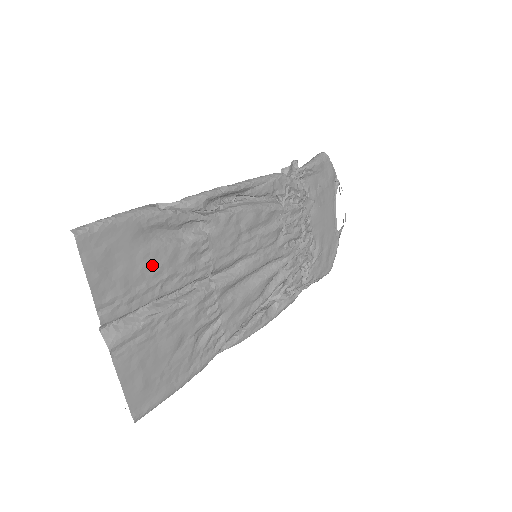
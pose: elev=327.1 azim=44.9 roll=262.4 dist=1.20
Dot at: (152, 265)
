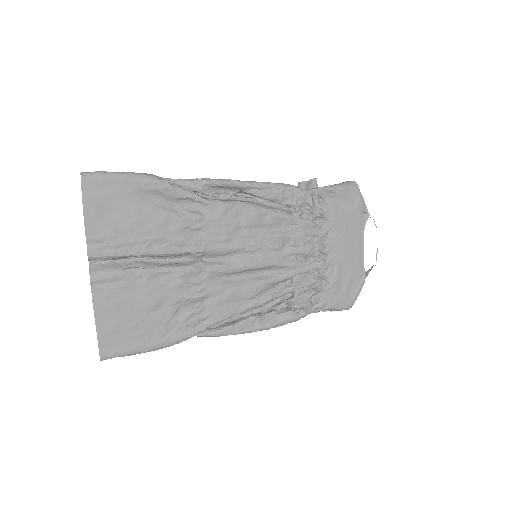
Dot at: (143, 223)
